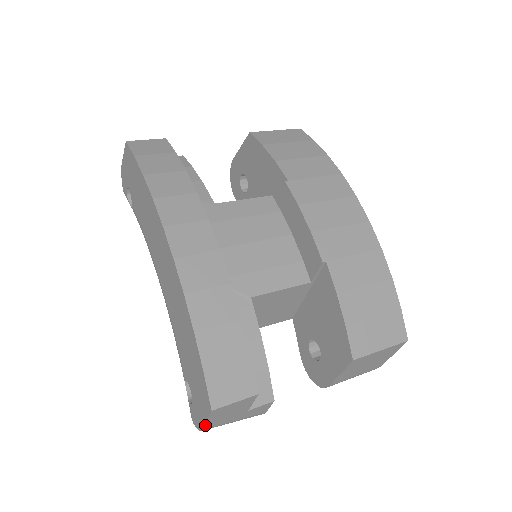
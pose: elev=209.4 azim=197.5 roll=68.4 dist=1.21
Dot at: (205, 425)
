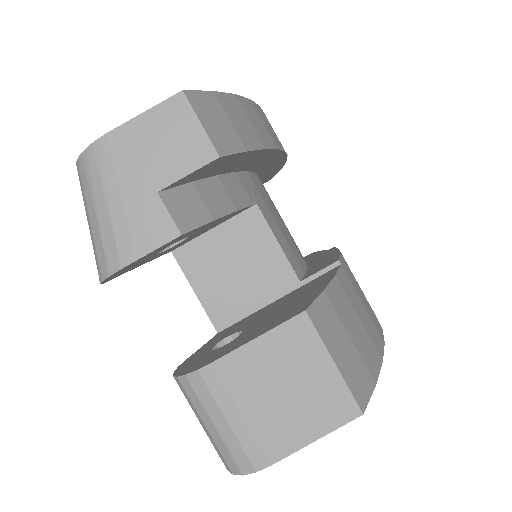
Dot at: (126, 123)
